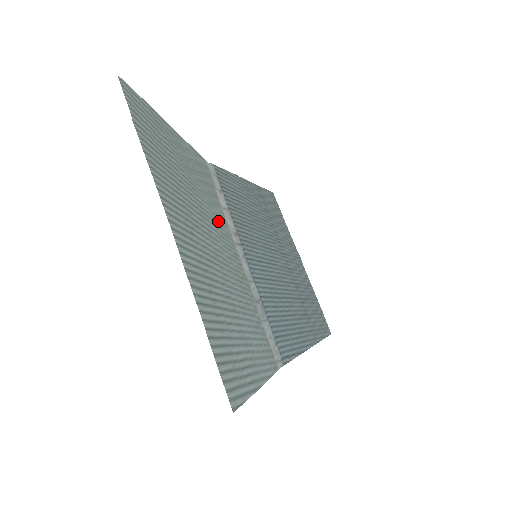
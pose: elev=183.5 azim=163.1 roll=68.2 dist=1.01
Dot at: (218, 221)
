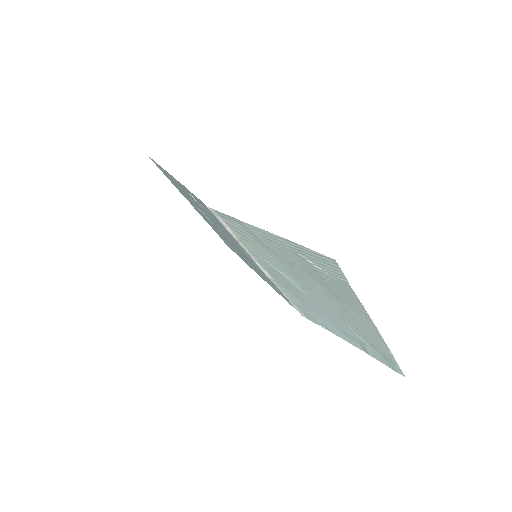
Dot at: (271, 264)
